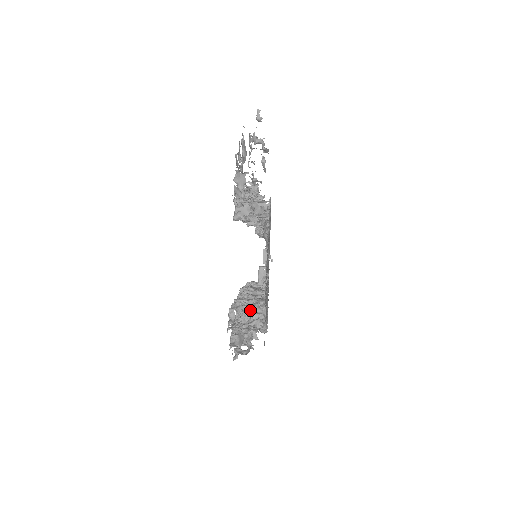
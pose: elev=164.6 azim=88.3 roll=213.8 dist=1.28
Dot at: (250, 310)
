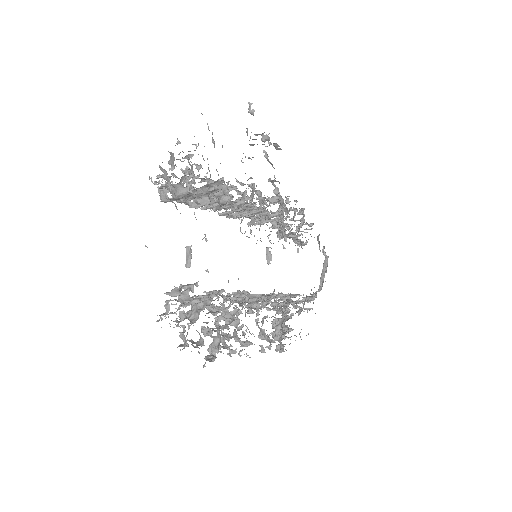
Dot at: occluded
